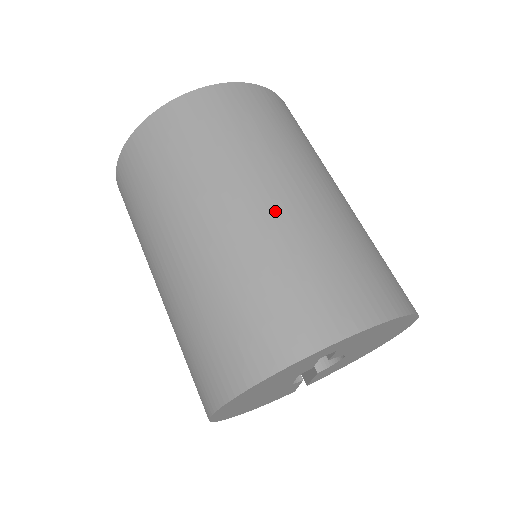
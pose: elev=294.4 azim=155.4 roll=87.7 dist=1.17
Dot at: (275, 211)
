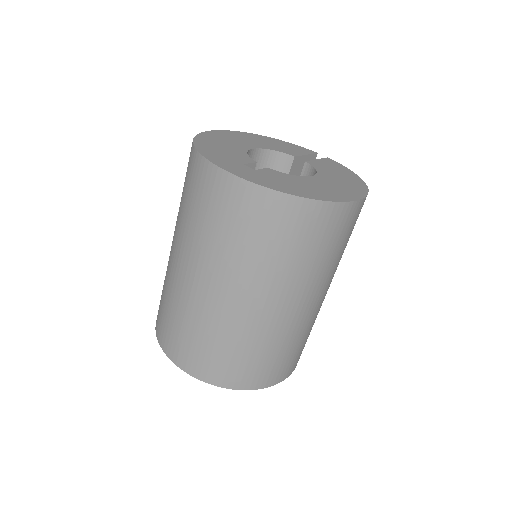
Dot at: (199, 295)
